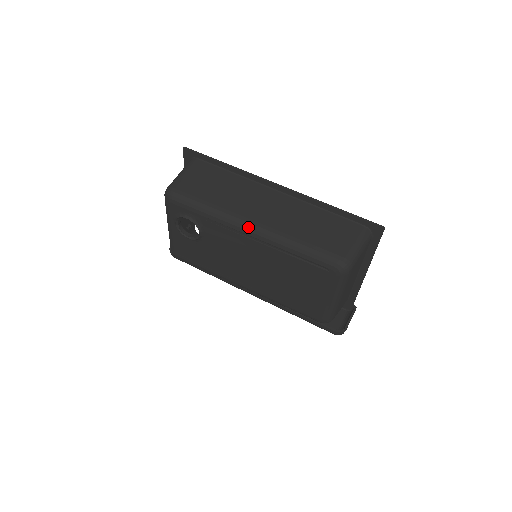
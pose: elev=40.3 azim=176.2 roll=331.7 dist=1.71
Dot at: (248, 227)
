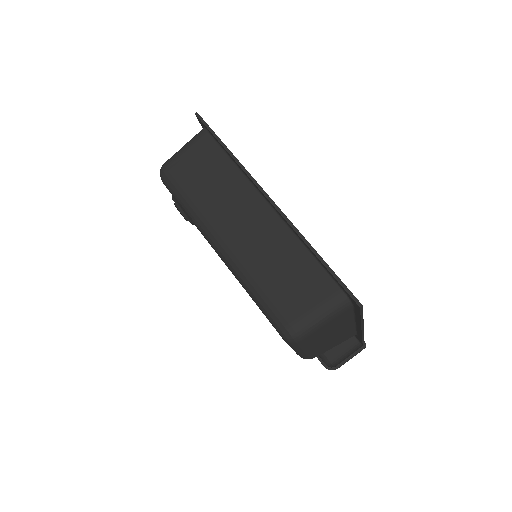
Dot at: (213, 243)
